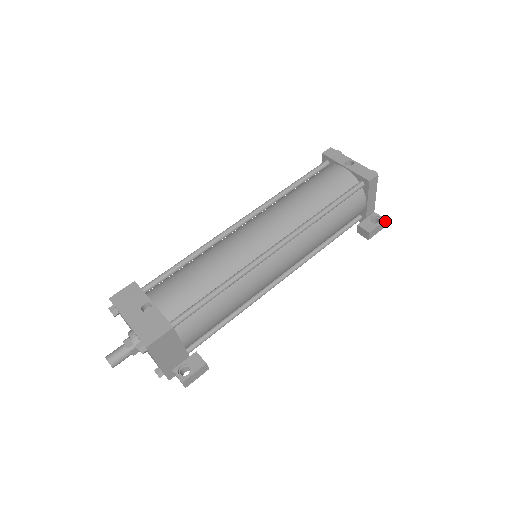
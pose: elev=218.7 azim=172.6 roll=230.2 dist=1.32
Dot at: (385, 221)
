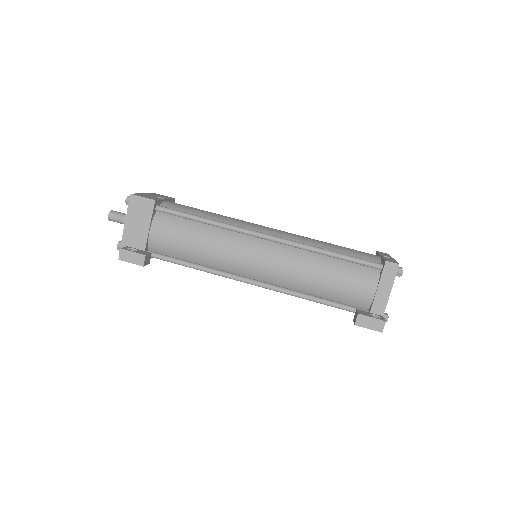
Dot at: (384, 323)
